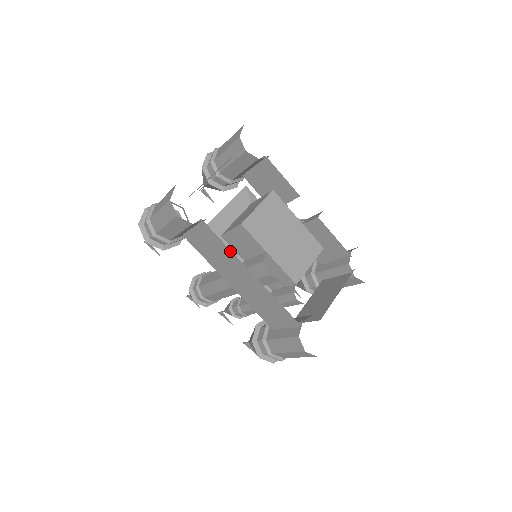
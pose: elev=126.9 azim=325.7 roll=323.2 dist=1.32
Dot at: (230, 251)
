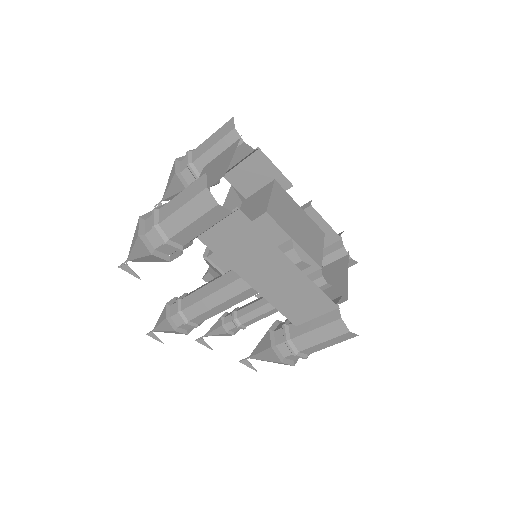
Dot at: (267, 239)
